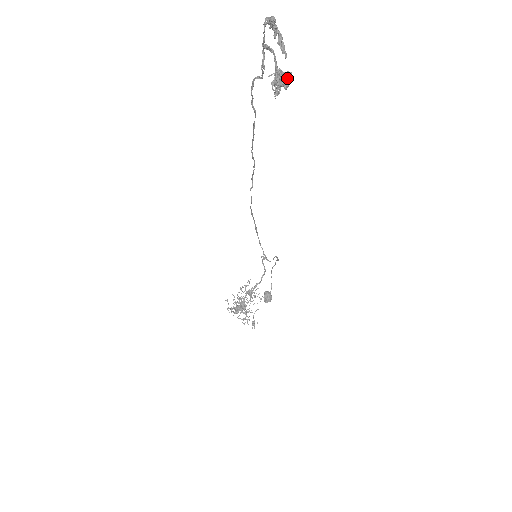
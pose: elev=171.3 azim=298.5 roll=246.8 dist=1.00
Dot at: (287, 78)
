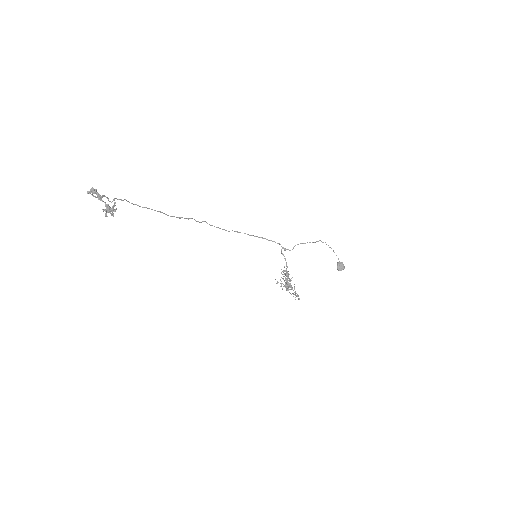
Dot at: (113, 207)
